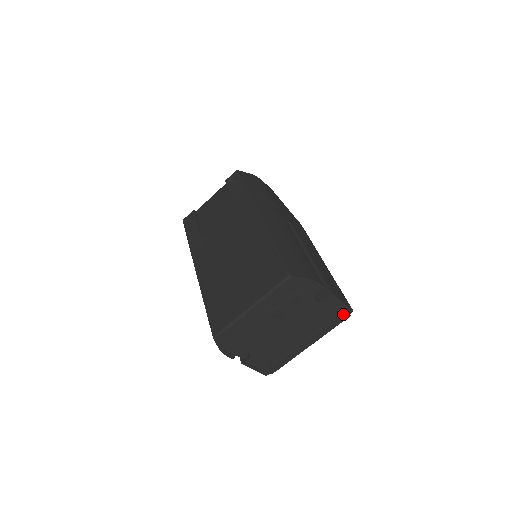
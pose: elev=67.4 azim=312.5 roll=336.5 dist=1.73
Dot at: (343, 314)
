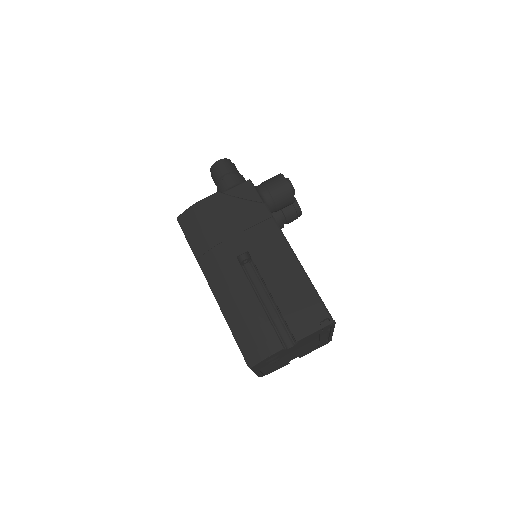
Dot at: (327, 327)
